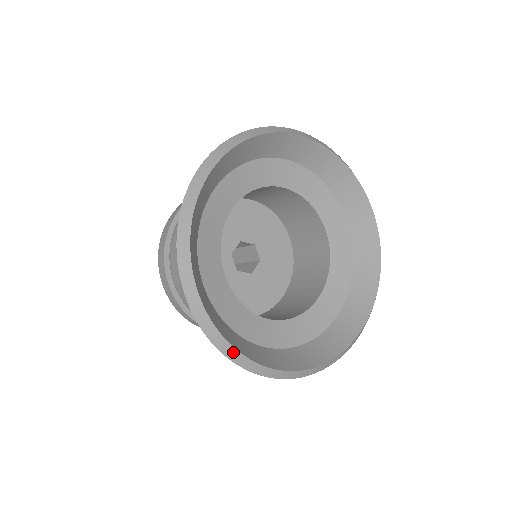
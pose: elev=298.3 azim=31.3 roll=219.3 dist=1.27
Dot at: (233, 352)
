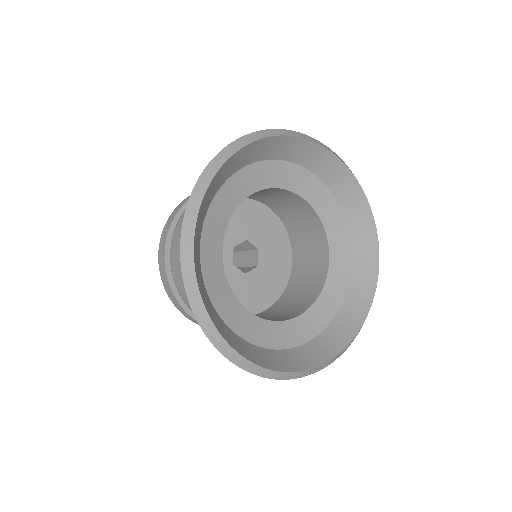
Dot at: (294, 374)
